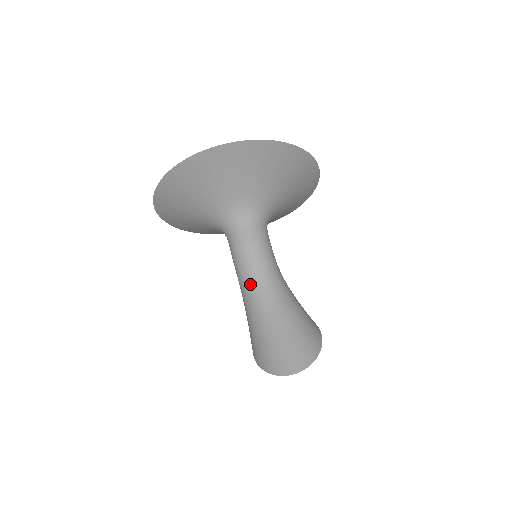
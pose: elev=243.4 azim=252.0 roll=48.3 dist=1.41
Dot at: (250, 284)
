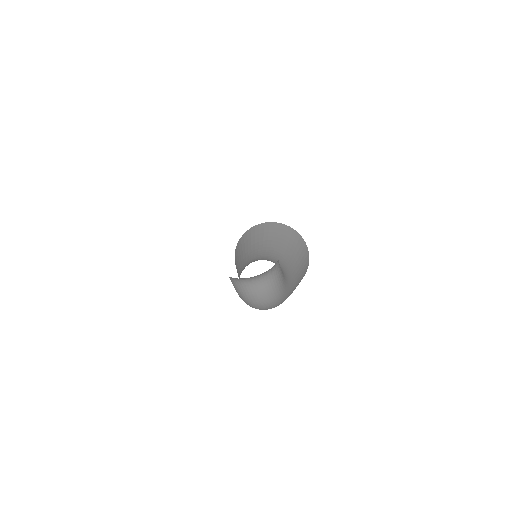
Dot at: occluded
